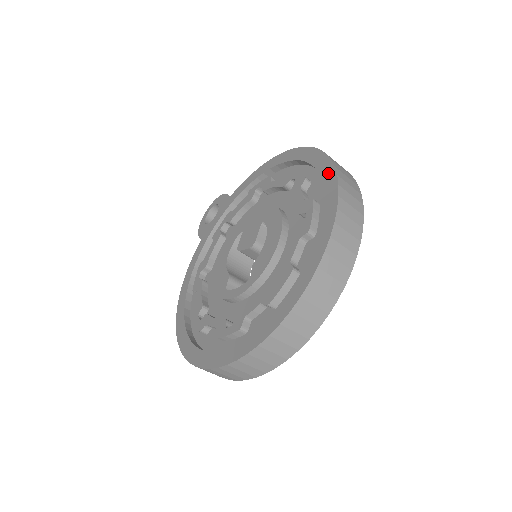
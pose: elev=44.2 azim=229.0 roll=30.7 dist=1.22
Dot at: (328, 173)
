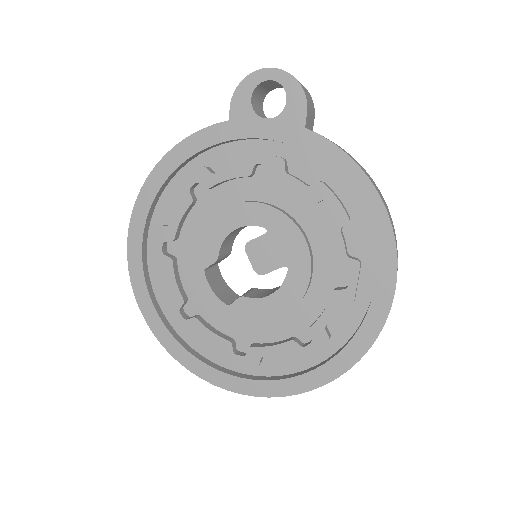
Dot at: (361, 345)
